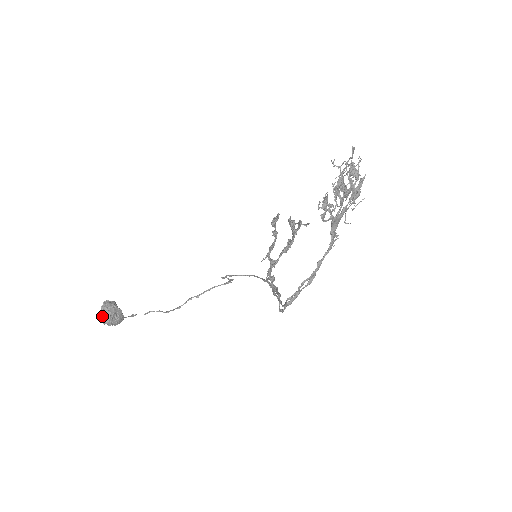
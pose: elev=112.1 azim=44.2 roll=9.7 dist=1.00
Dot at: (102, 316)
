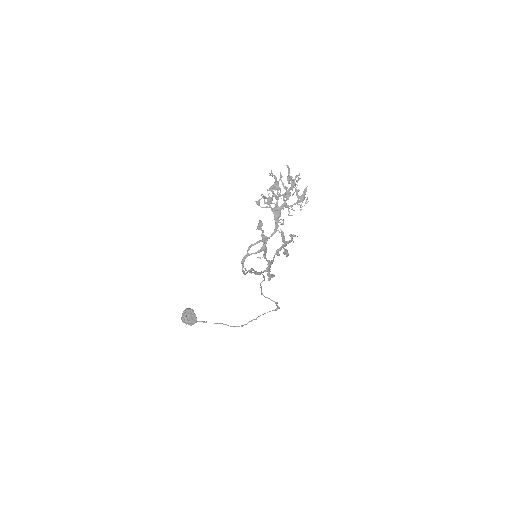
Dot at: (182, 316)
